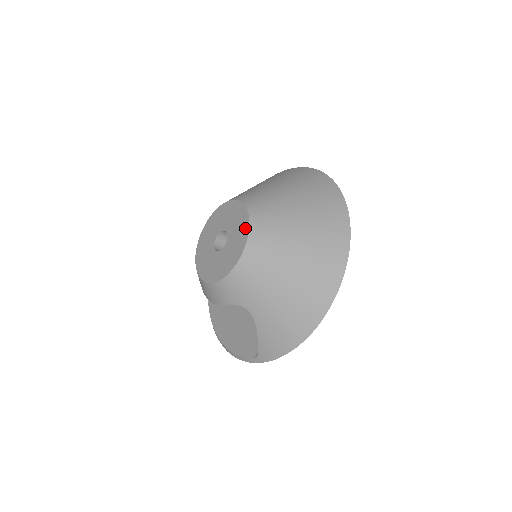
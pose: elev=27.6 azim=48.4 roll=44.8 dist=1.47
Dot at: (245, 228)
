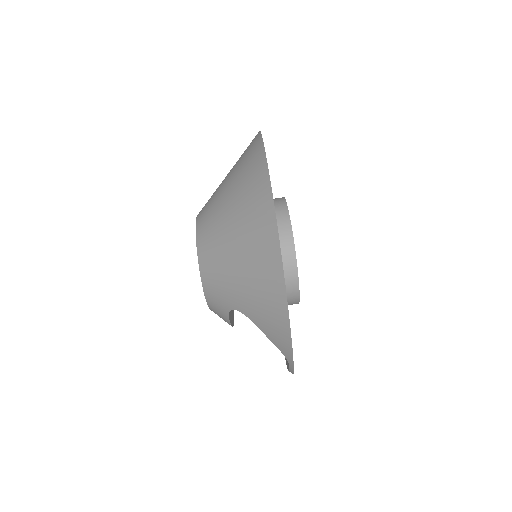
Dot at: occluded
